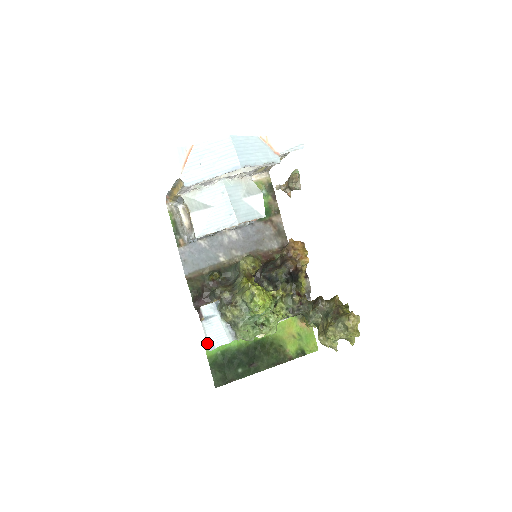
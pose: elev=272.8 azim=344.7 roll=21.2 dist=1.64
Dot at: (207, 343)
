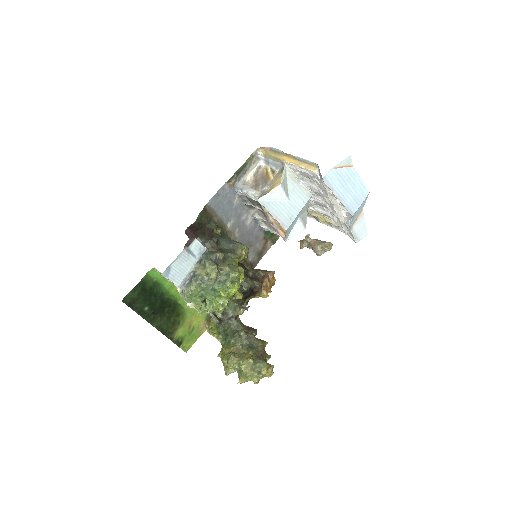
Dot at: (168, 267)
